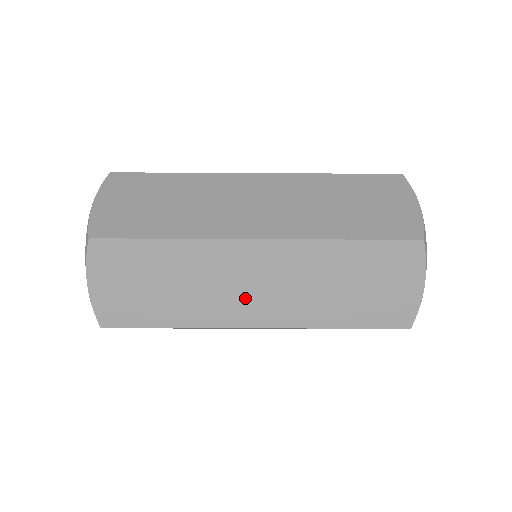
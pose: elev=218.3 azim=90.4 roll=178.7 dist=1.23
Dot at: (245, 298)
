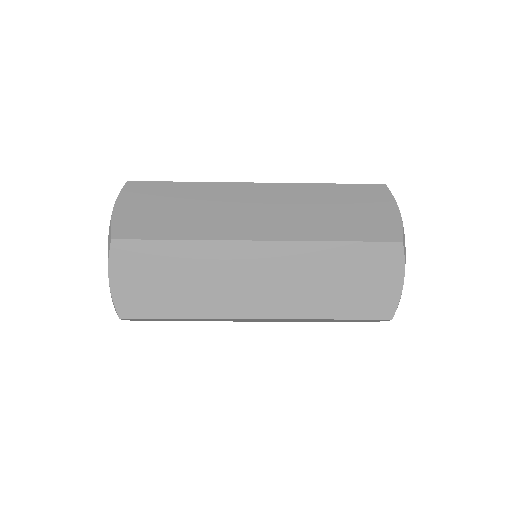
Dot at: occluded
